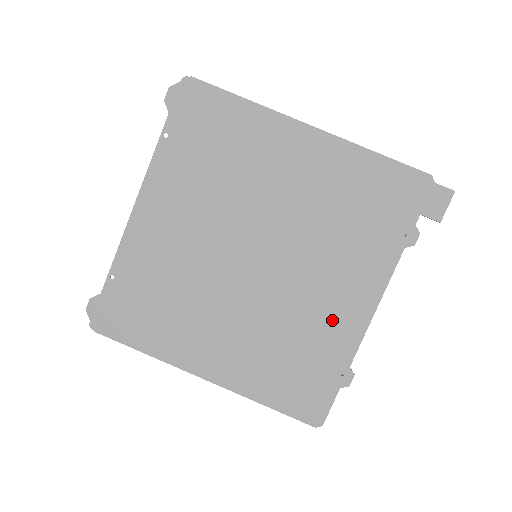
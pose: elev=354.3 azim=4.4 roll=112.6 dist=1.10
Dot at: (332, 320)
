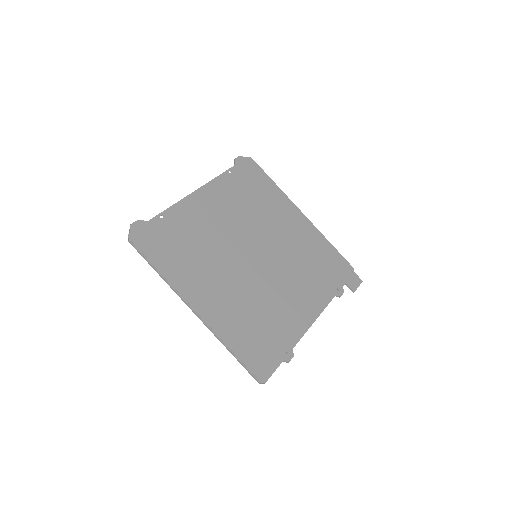
Dot at: (289, 314)
